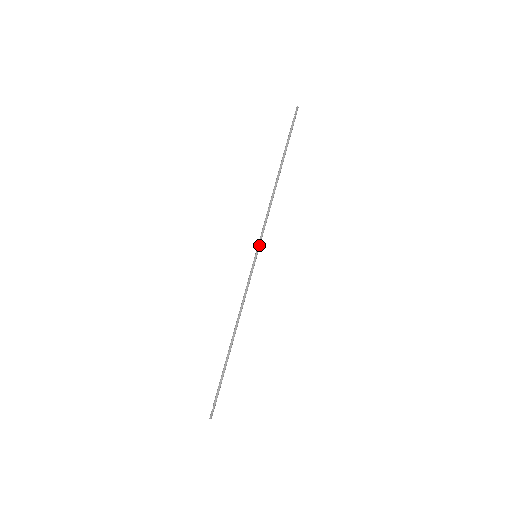
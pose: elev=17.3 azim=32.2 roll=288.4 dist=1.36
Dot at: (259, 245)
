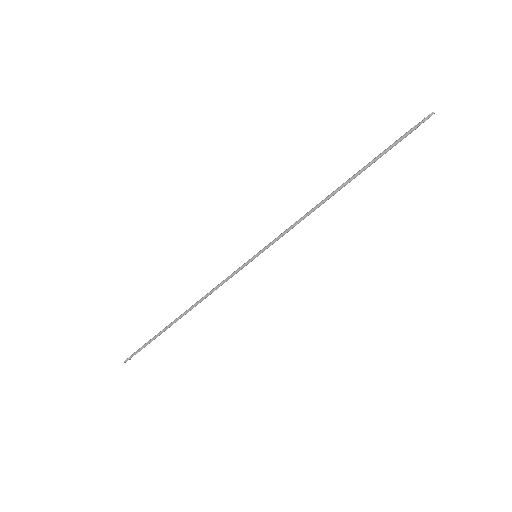
Dot at: (267, 248)
